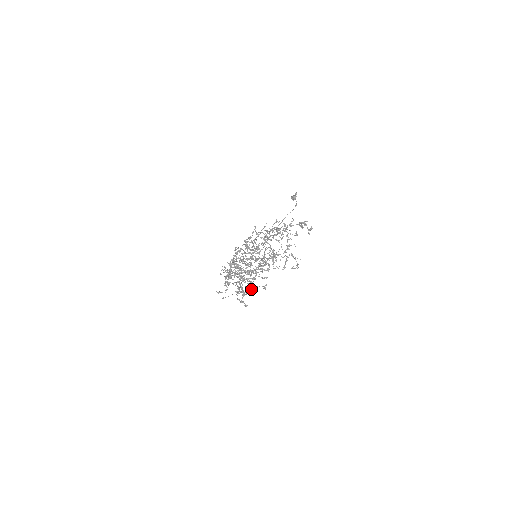
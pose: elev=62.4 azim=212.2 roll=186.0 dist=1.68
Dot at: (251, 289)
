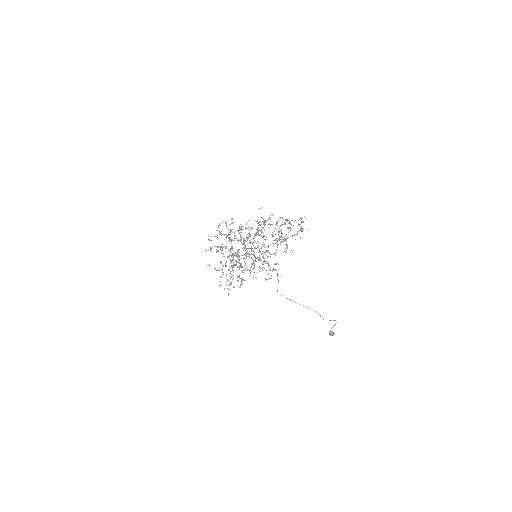
Dot at: occluded
